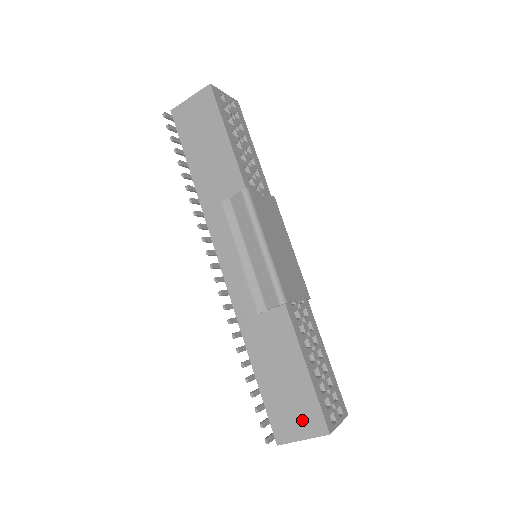
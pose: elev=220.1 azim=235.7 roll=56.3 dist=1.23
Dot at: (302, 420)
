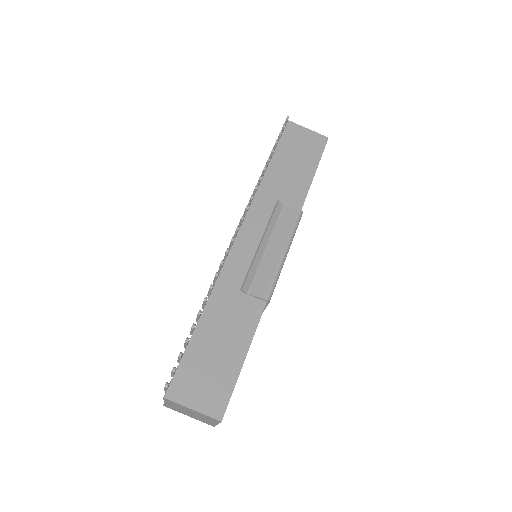
Dot at: (207, 393)
